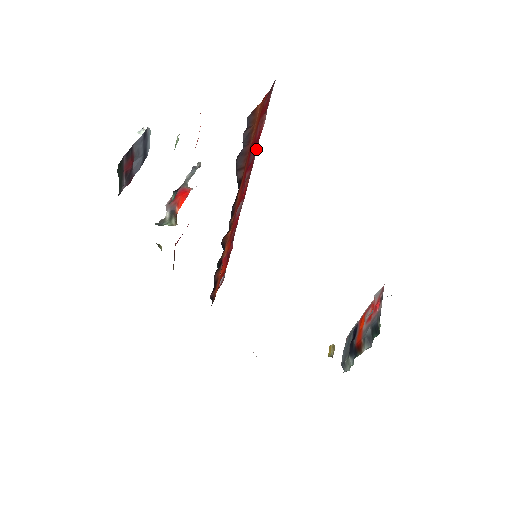
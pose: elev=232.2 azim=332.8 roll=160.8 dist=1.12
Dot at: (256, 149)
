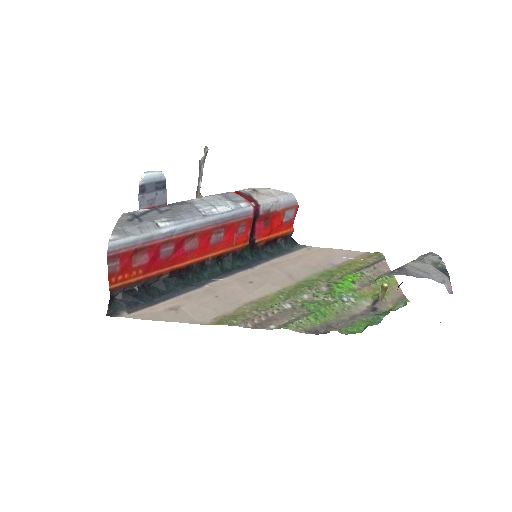
Dot at: (169, 239)
